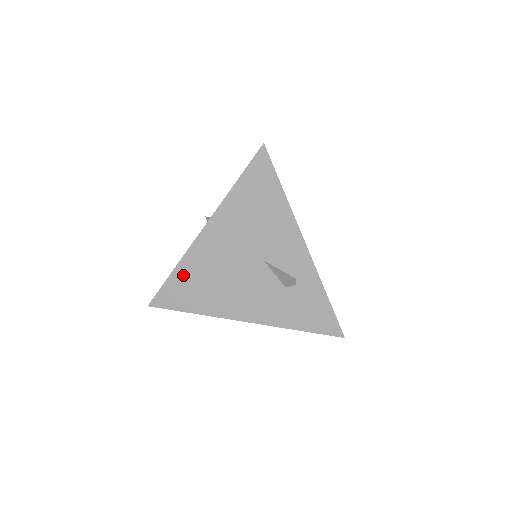
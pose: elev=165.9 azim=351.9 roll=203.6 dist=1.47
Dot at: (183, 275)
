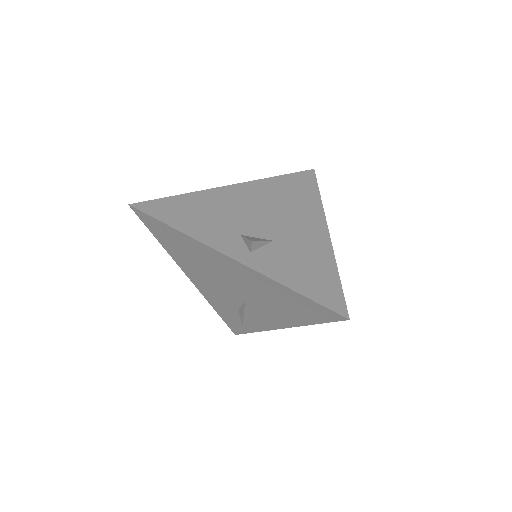
Dot at: (181, 238)
